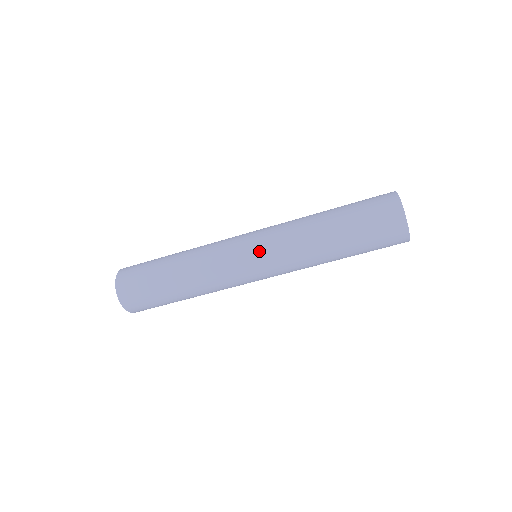
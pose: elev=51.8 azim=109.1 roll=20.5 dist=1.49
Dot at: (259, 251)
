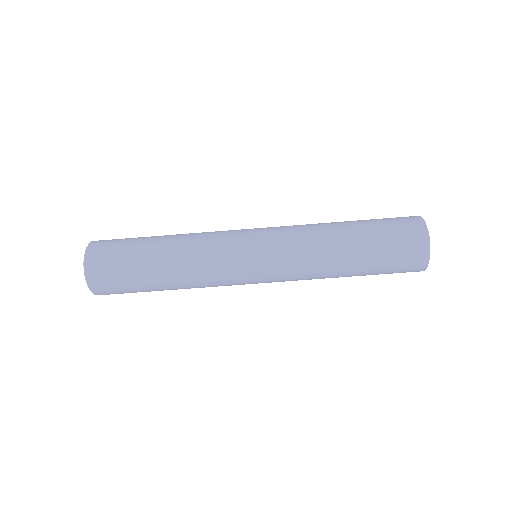
Dot at: (264, 228)
